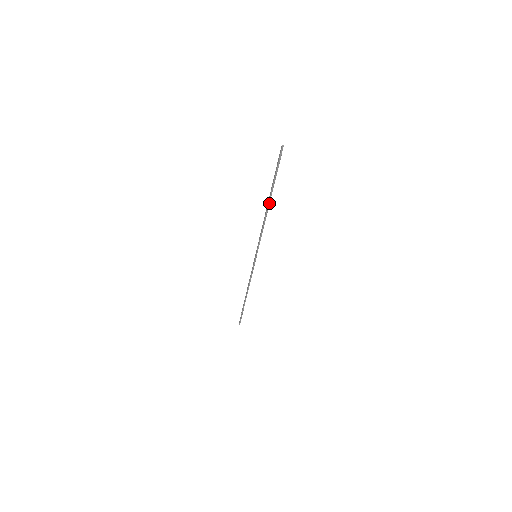
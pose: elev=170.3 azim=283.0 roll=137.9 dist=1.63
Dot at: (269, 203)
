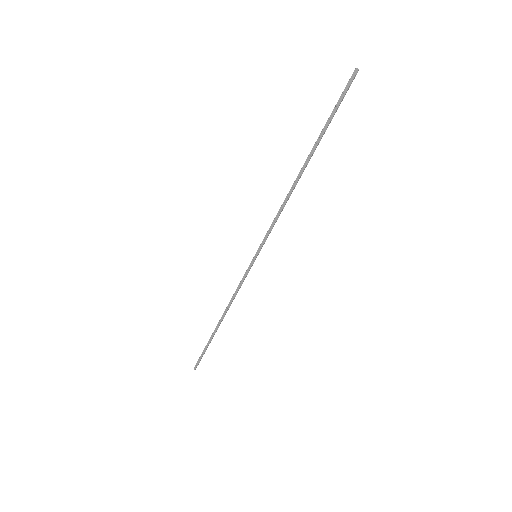
Dot at: (305, 167)
